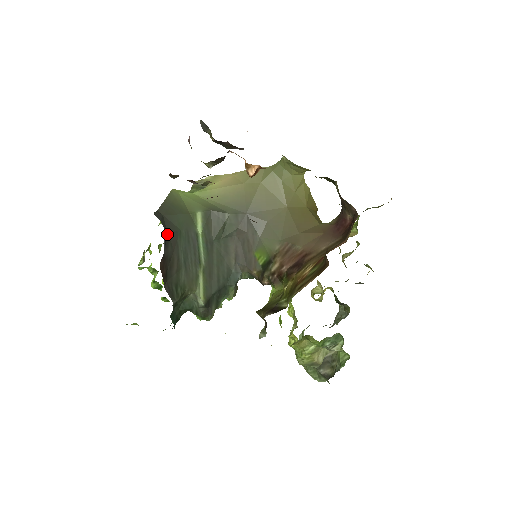
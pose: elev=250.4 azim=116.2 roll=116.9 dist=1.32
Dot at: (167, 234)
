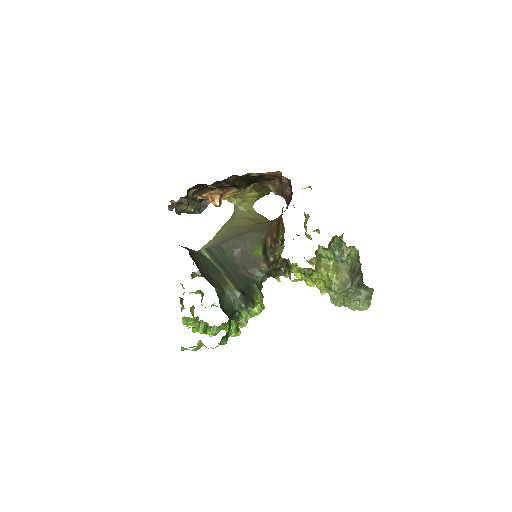
Dot at: occluded
